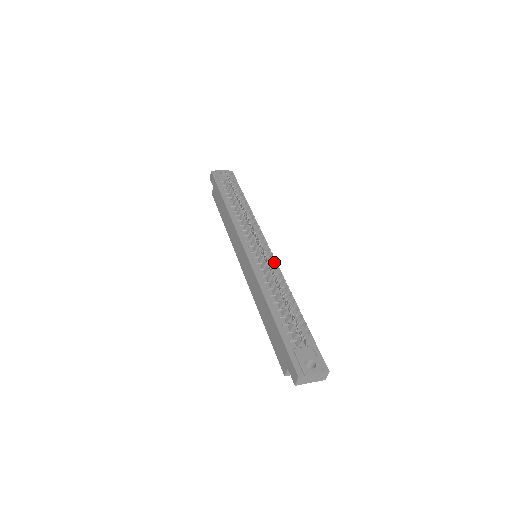
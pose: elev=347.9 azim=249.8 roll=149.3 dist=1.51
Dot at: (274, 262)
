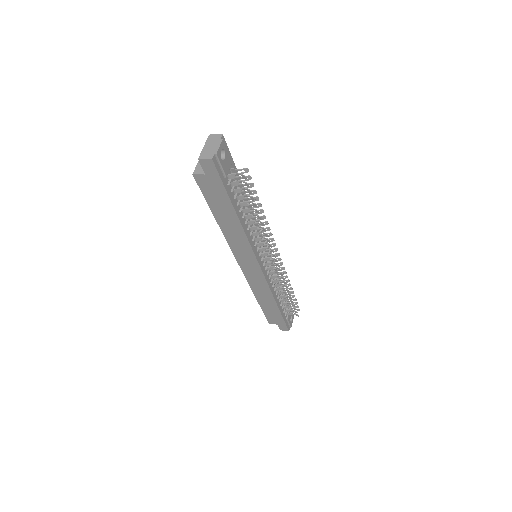
Dot at: (285, 273)
